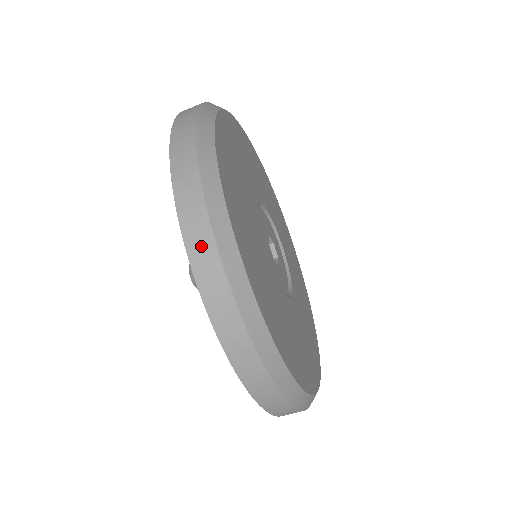
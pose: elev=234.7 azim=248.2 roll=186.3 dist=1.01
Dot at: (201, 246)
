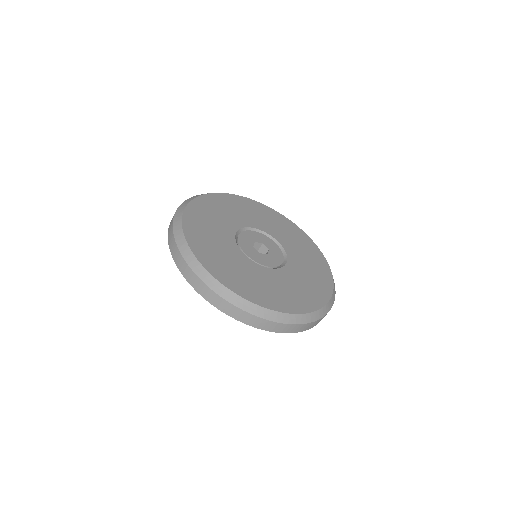
Dot at: (189, 275)
